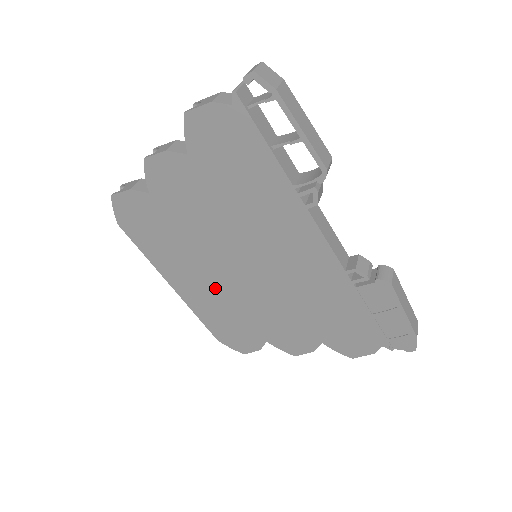
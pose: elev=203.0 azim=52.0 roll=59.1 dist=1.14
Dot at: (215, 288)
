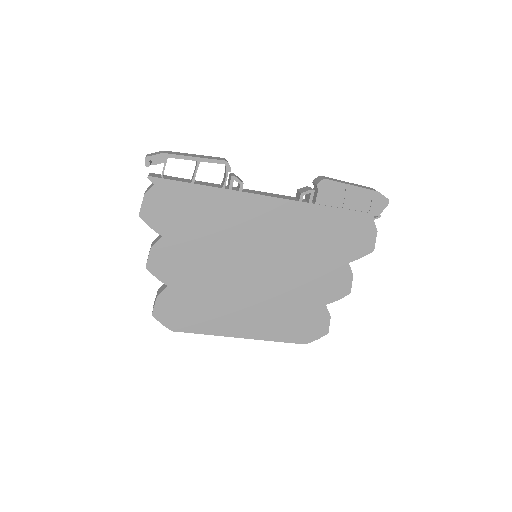
Dot at: (260, 305)
